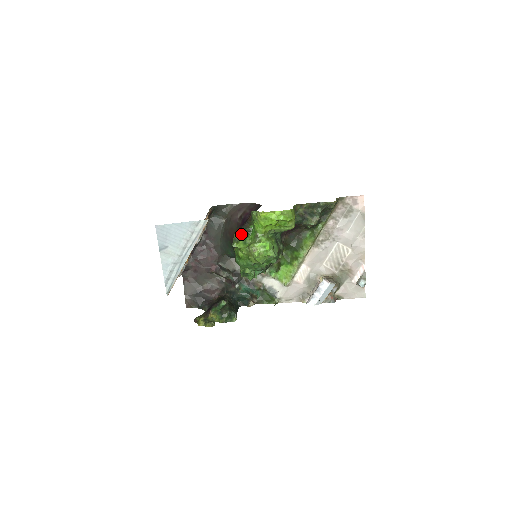
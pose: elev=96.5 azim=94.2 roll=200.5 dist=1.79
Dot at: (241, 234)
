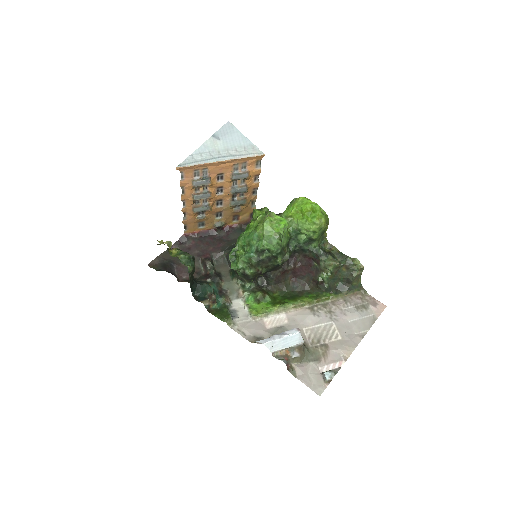
Dot at: (268, 210)
